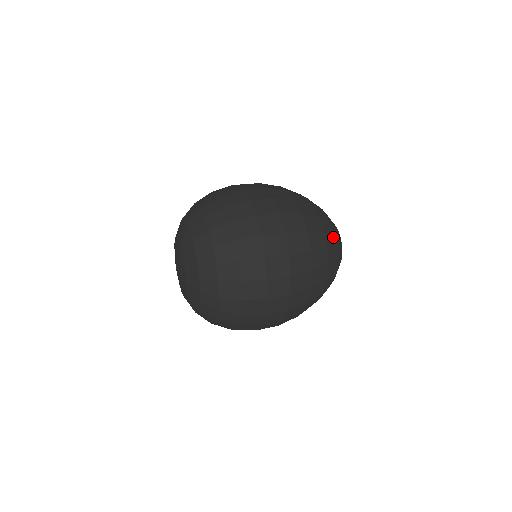
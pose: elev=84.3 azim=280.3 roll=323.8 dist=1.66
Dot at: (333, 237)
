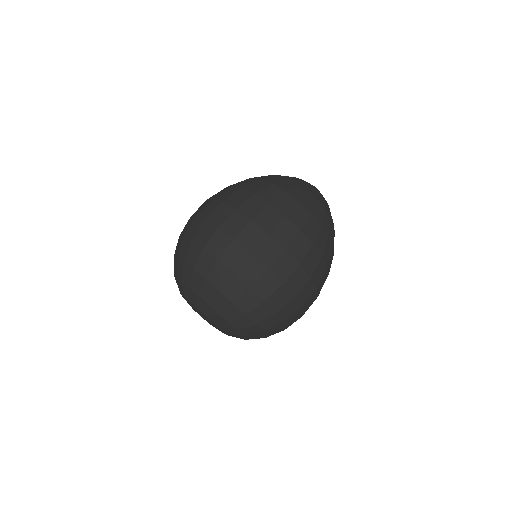
Dot at: (279, 178)
